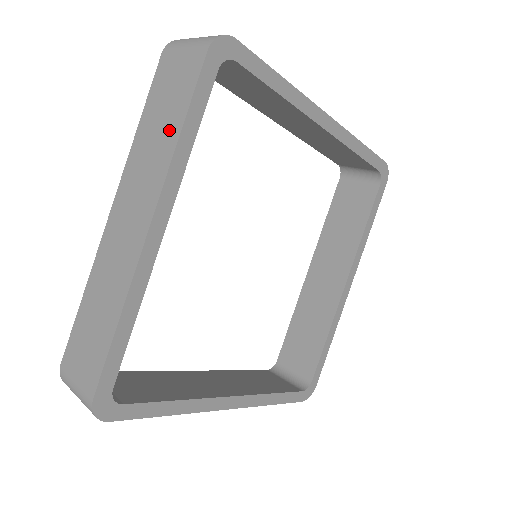
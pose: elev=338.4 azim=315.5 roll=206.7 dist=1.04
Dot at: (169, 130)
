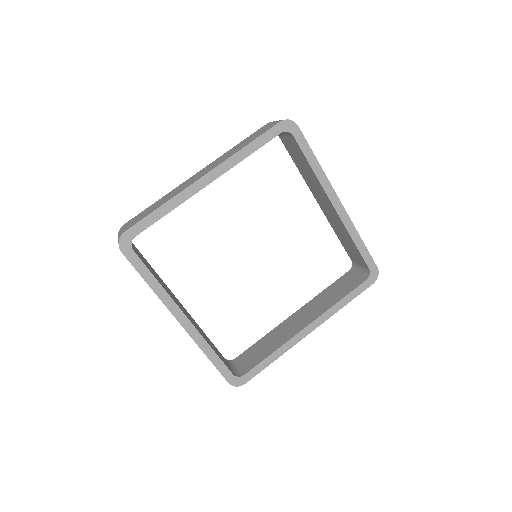
Dot at: (243, 146)
